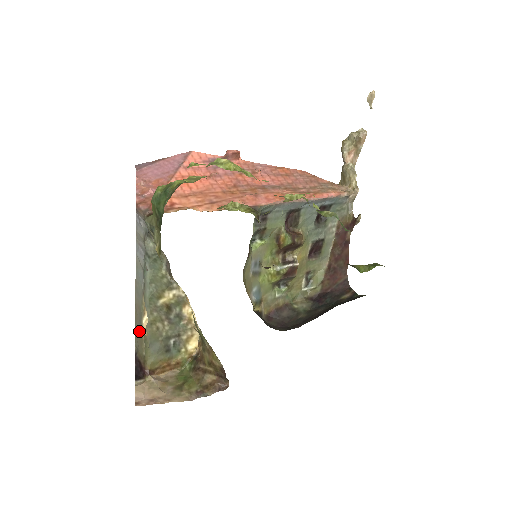
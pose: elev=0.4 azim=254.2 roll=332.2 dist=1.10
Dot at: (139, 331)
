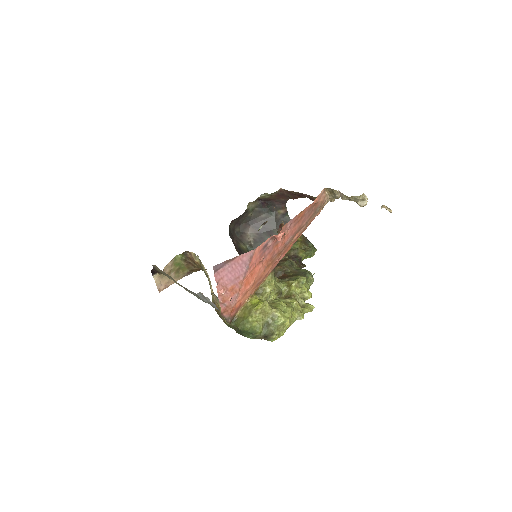
Dot at: (167, 276)
